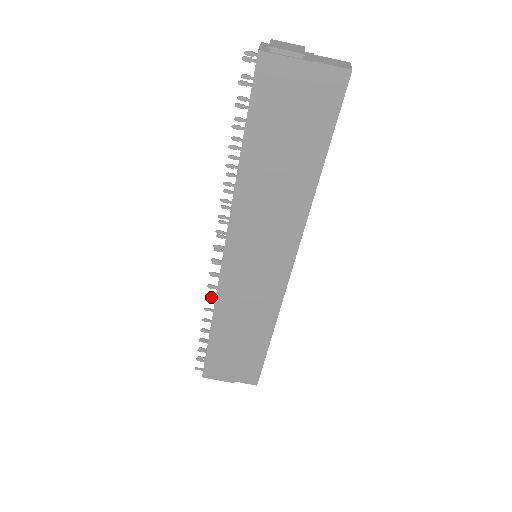
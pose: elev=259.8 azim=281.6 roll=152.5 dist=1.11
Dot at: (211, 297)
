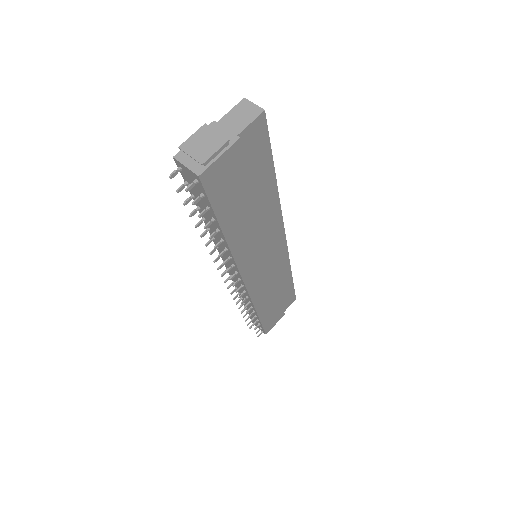
Dot at: (247, 304)
